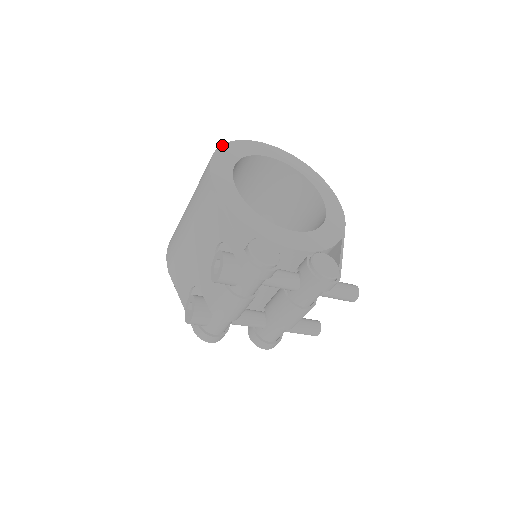
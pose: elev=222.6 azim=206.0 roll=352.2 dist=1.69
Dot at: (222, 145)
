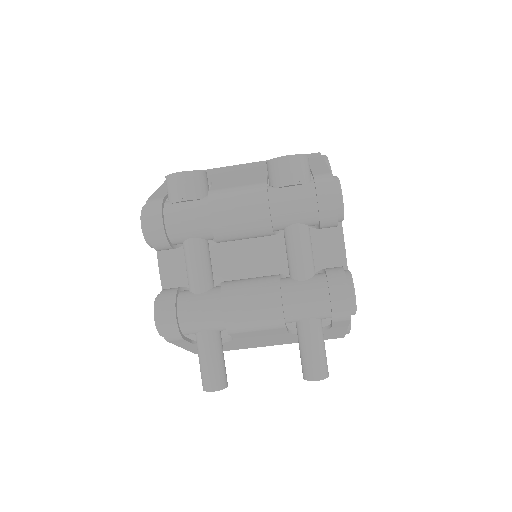
Dot at: occluded
